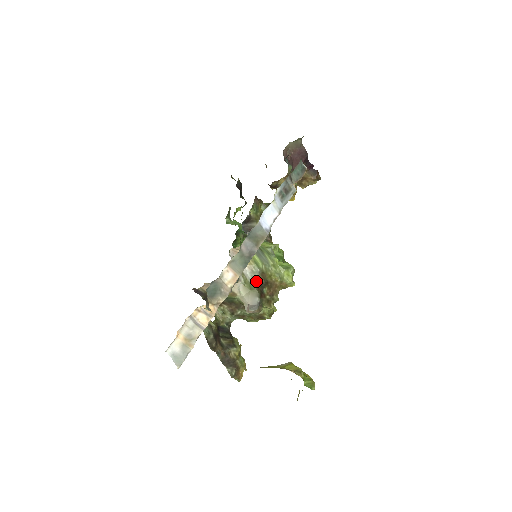
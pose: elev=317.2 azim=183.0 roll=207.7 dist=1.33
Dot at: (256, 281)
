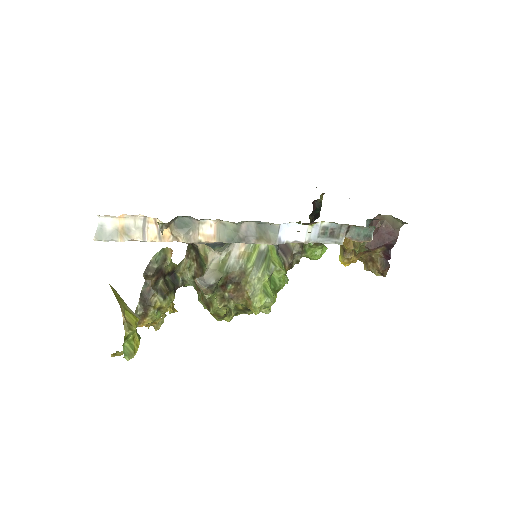
Dot at: (232, 271)
